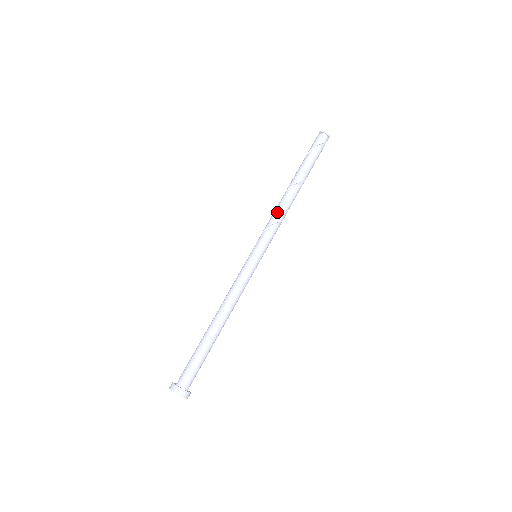
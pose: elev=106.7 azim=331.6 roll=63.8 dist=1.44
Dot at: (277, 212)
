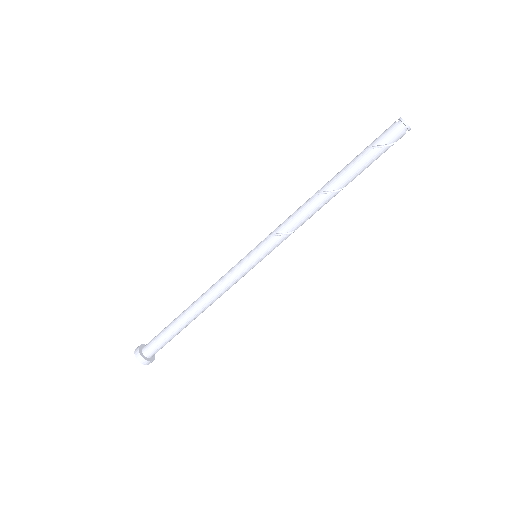
Dot at: (299, 219)
